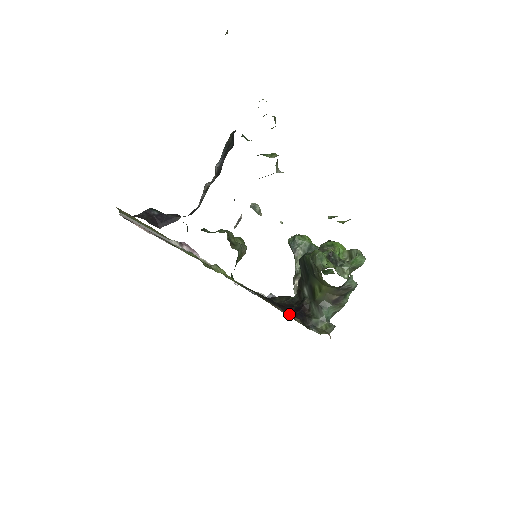
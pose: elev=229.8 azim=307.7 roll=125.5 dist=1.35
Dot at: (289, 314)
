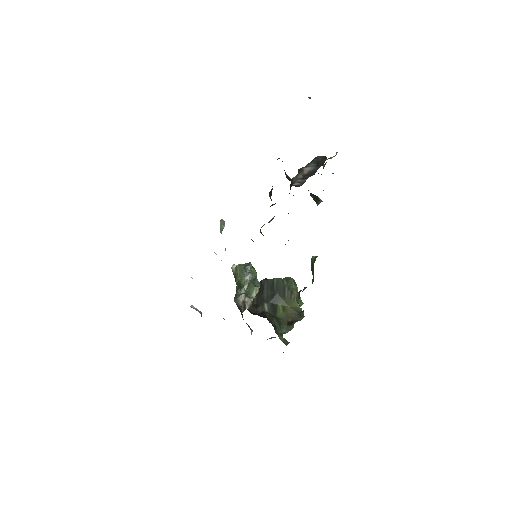
Dot at: occluded
